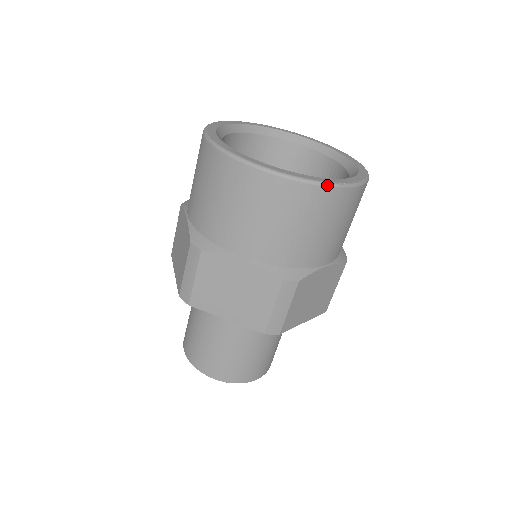
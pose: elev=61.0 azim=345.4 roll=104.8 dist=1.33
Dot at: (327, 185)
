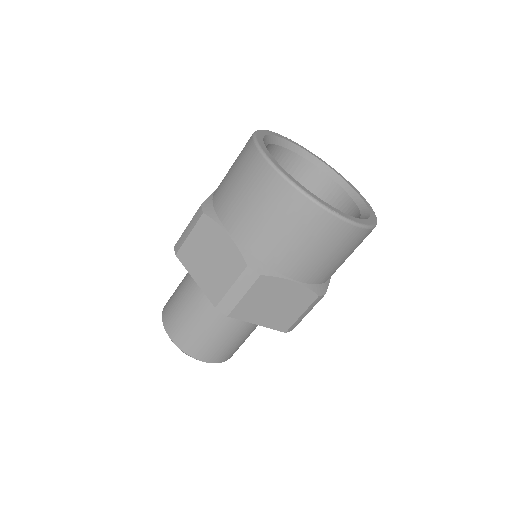
Dot at: (317, 203)
